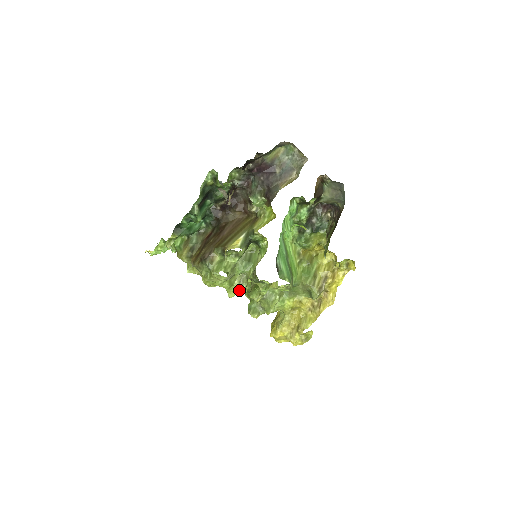
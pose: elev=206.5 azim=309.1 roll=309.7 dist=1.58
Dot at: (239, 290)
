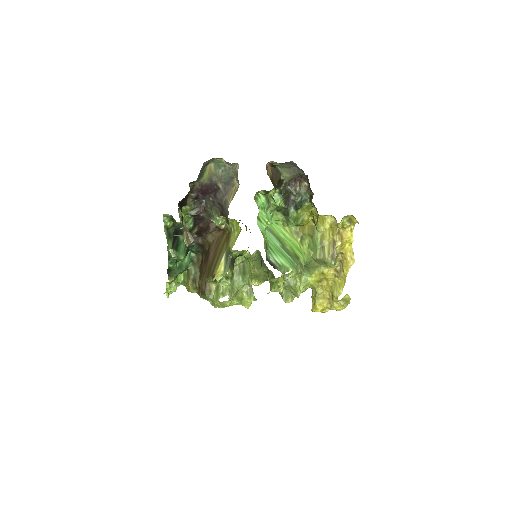
Dot at: (250, 300)
